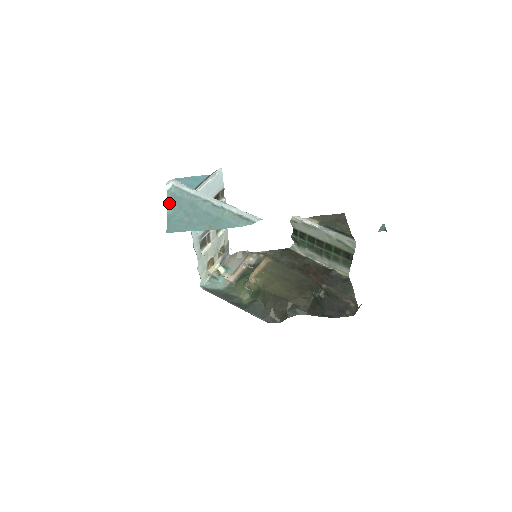
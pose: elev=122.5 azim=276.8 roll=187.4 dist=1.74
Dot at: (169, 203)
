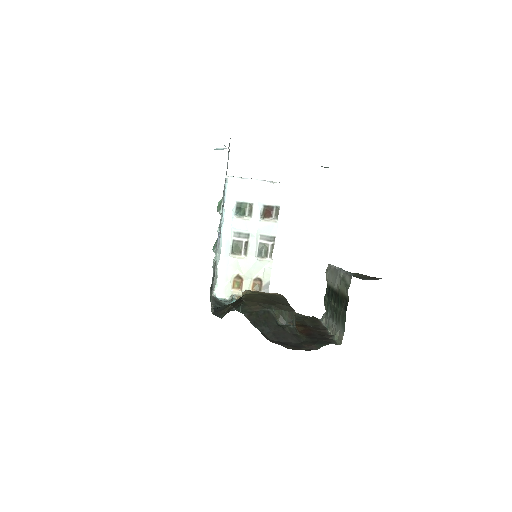
Dot at: occluded
